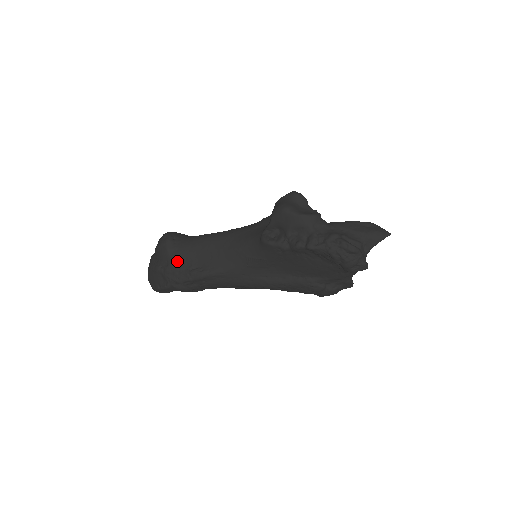
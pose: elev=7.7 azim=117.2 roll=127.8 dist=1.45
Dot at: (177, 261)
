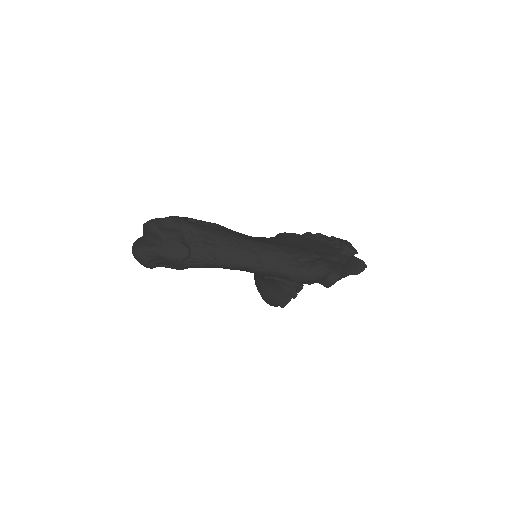
Dot at: occluded
